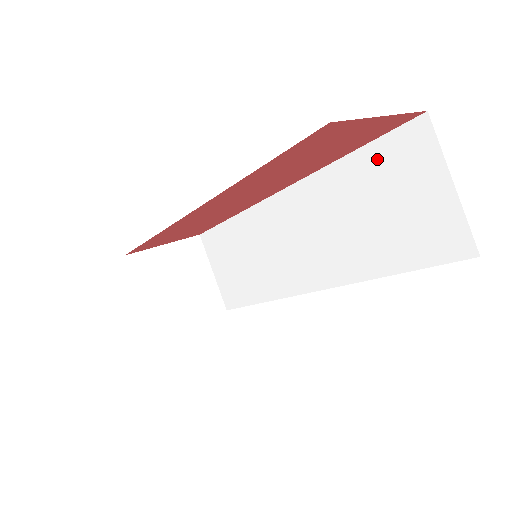
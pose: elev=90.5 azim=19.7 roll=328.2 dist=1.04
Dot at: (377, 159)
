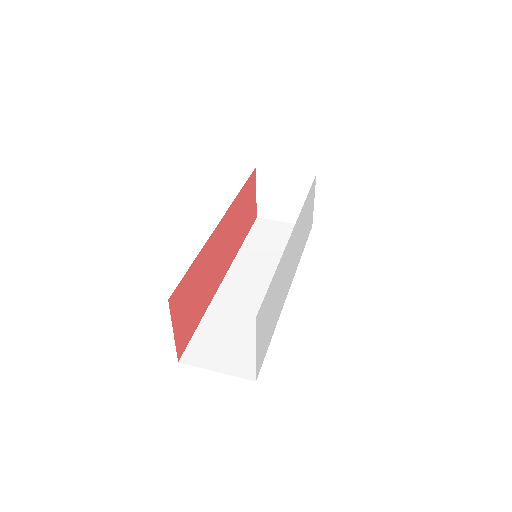
Dot at: (256, 234)
